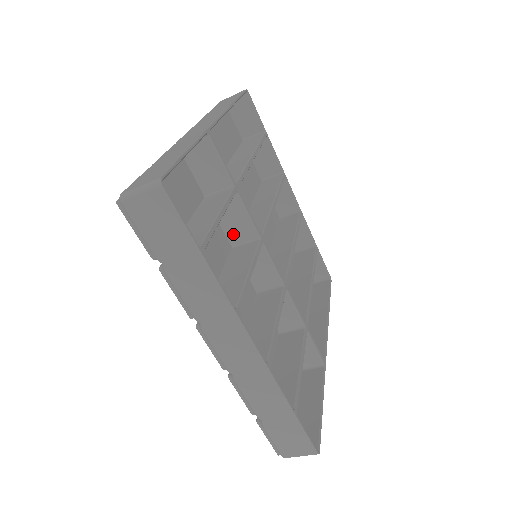
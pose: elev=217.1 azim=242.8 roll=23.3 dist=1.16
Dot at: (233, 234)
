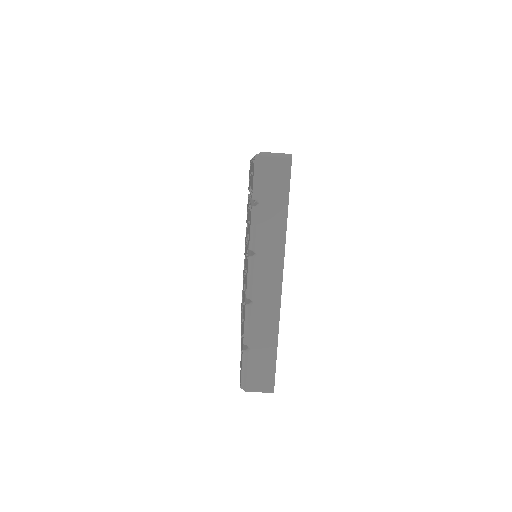
Dot at: occluded
